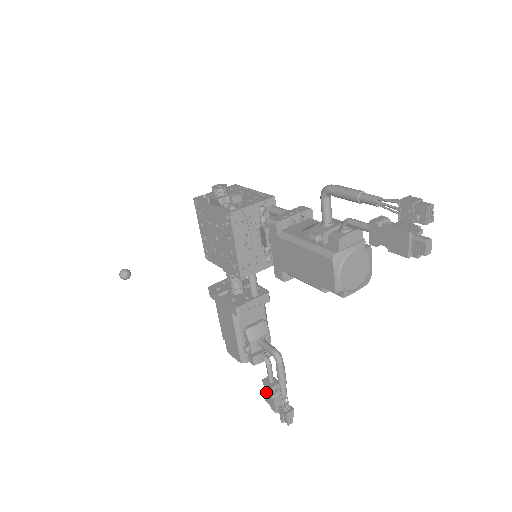
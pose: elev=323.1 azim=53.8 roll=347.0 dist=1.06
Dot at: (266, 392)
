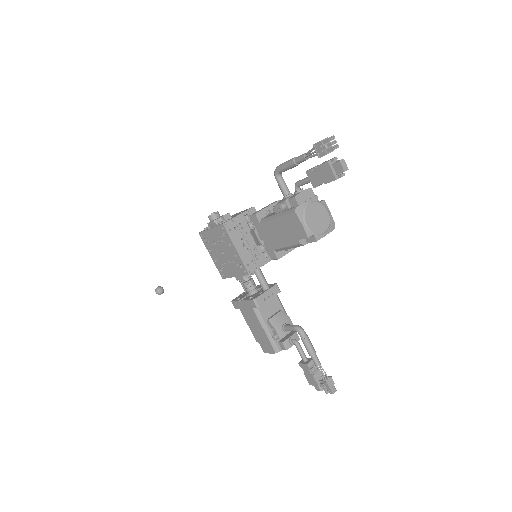
Dot at: (305, 373)
